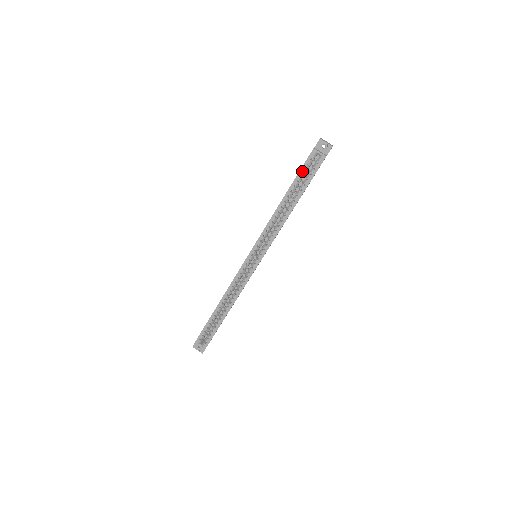
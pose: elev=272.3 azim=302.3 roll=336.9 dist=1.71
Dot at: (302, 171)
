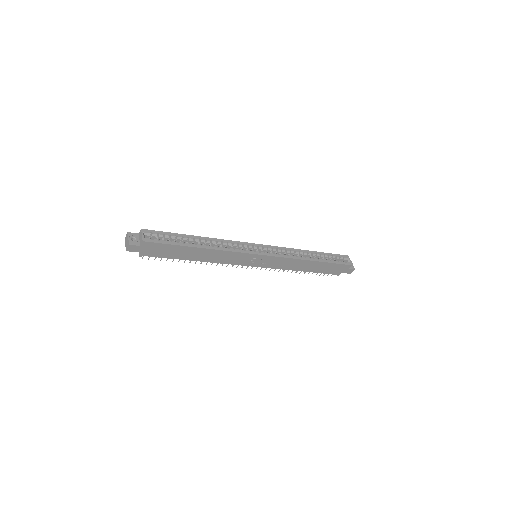
Dot at: (334, 255)
